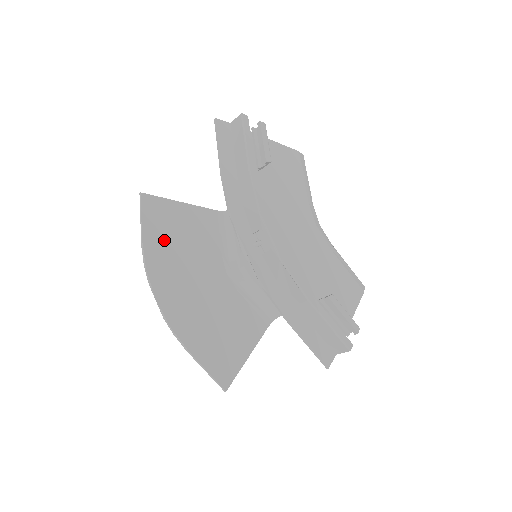
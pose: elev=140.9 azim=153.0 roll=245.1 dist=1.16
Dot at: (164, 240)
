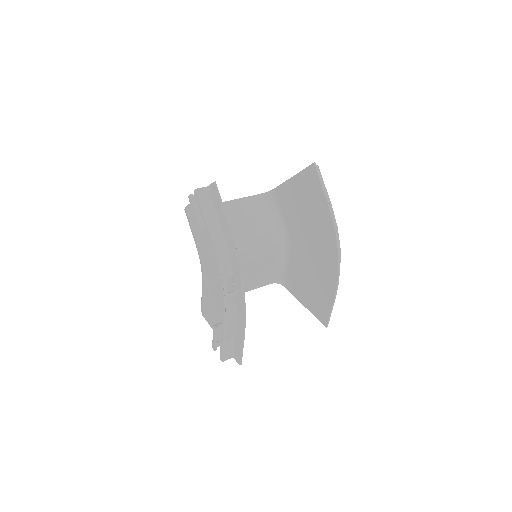
Dot at: occluded
